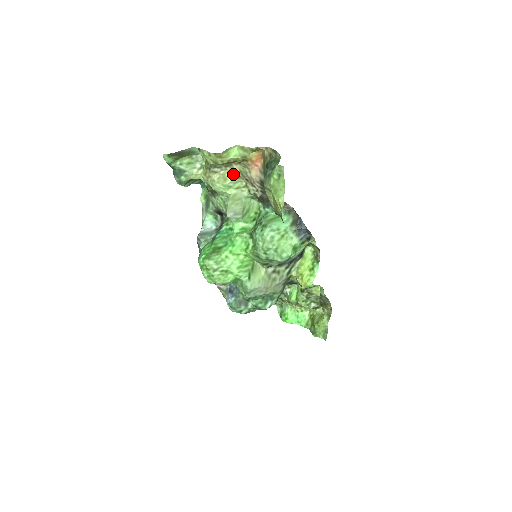
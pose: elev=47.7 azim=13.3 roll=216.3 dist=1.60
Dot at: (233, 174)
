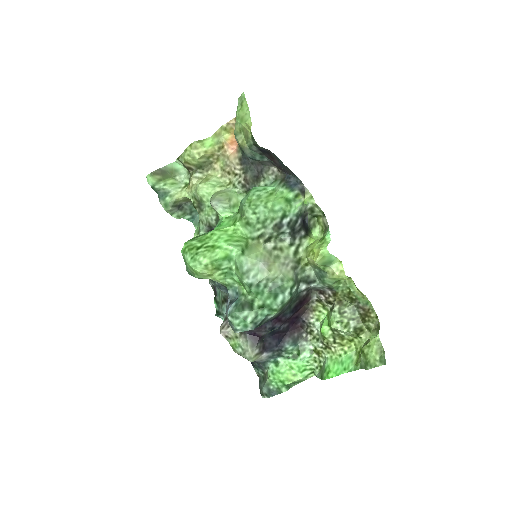
Dot at: (215, 175)
